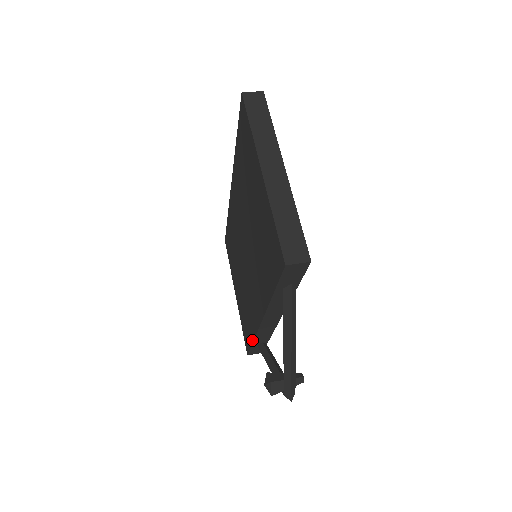
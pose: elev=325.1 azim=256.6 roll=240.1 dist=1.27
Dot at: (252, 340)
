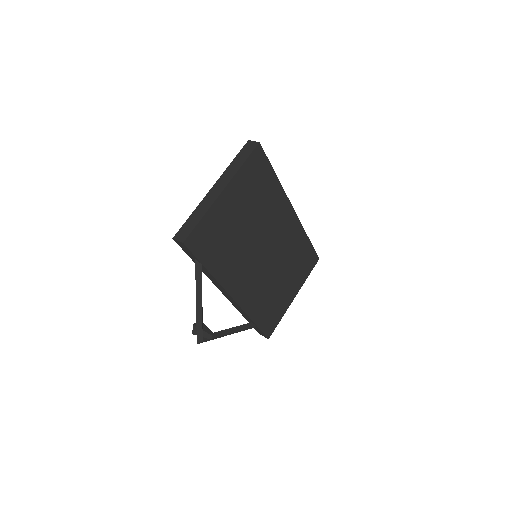
Dot at: occluded
